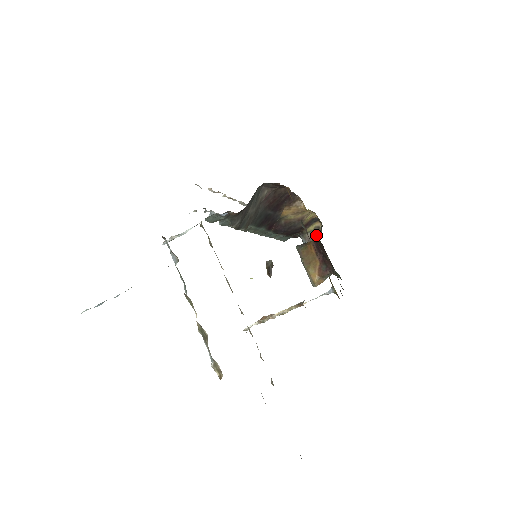
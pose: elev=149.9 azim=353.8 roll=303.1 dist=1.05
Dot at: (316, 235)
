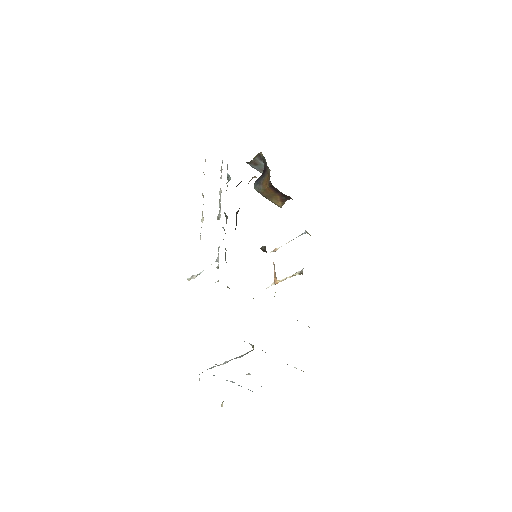
Dot at: (272, 185)
